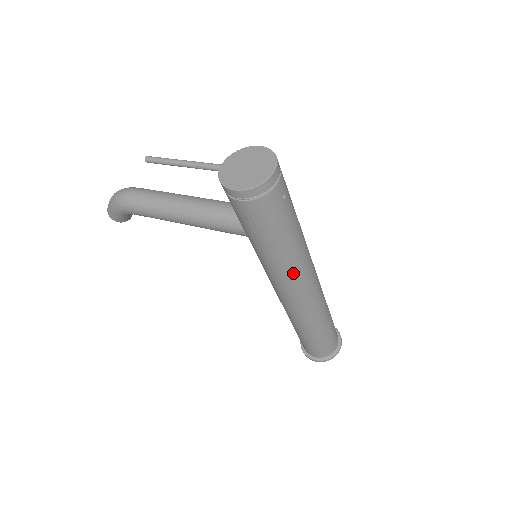
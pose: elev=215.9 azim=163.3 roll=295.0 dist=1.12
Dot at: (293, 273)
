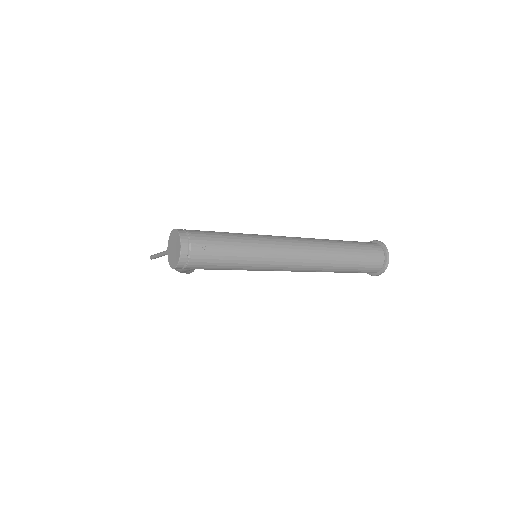
Dot at: (267, 265)
